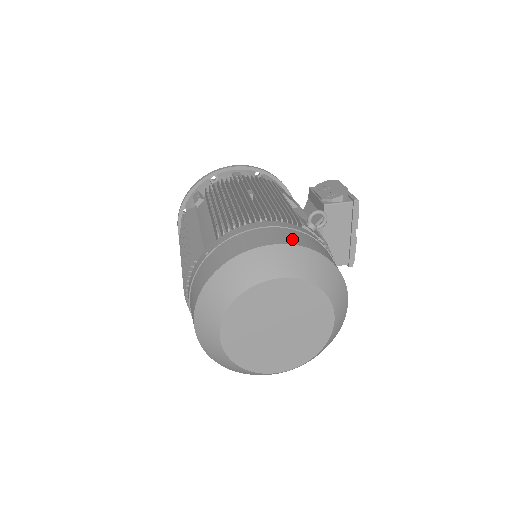
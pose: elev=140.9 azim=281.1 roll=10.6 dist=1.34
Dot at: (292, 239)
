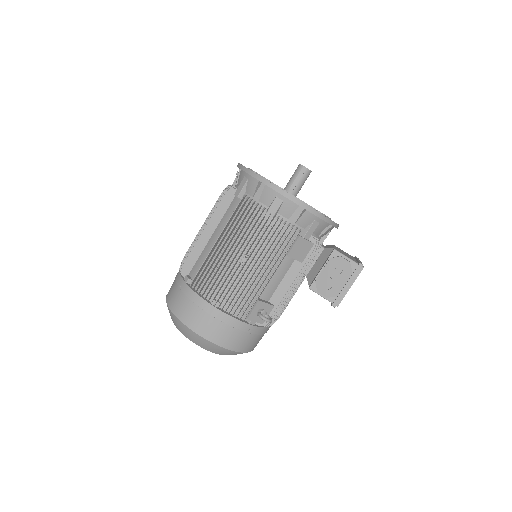
Dot at: (215, 336)
